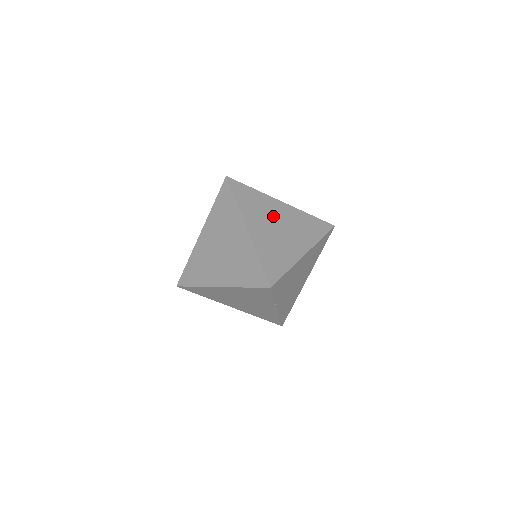
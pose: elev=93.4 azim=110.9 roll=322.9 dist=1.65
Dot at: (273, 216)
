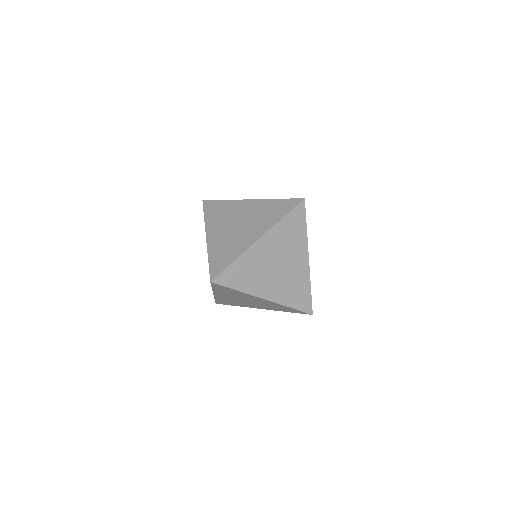
Dot at: (267, 263)
